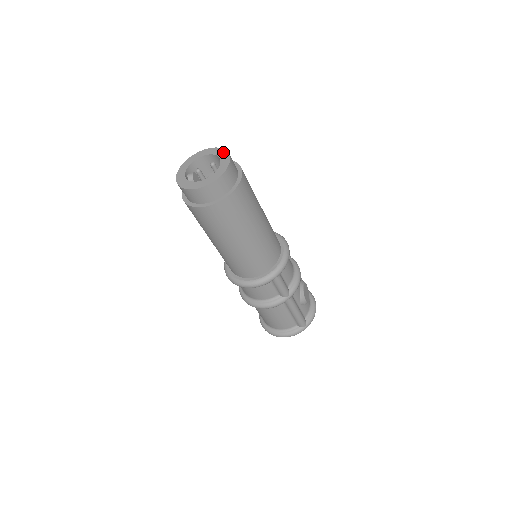
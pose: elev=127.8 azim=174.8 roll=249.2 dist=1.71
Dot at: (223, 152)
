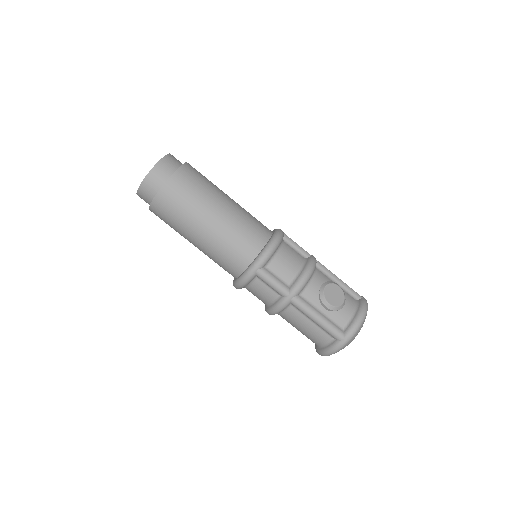
Dot at: occluded
